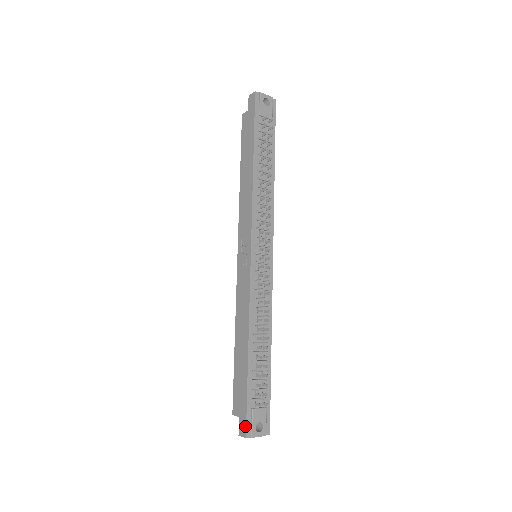
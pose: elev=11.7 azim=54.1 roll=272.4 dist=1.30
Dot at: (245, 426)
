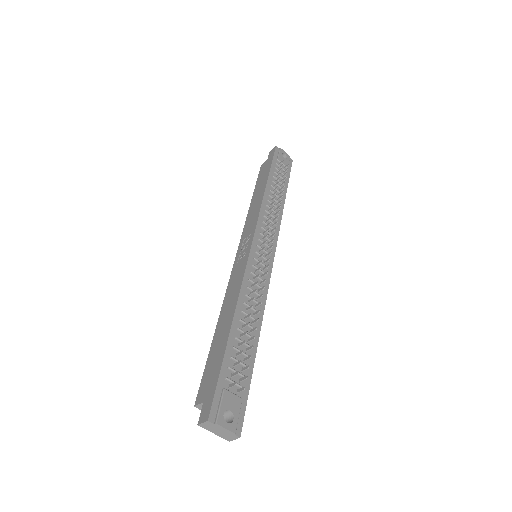
Dot at: (210, 406)
